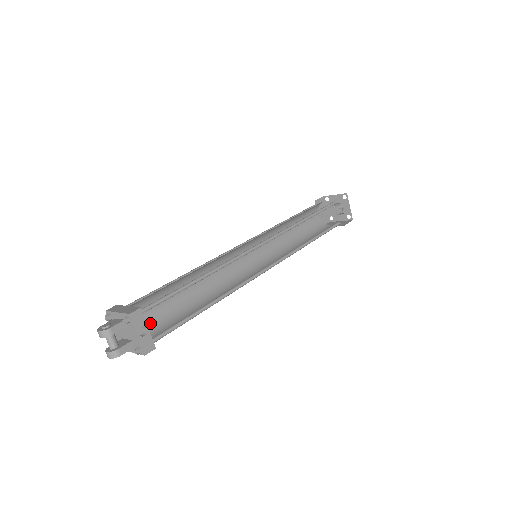
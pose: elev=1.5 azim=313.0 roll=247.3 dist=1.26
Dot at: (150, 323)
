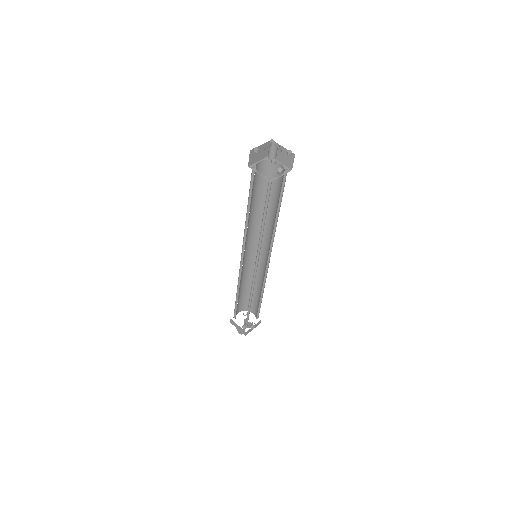
Dot at: (245, 303)
